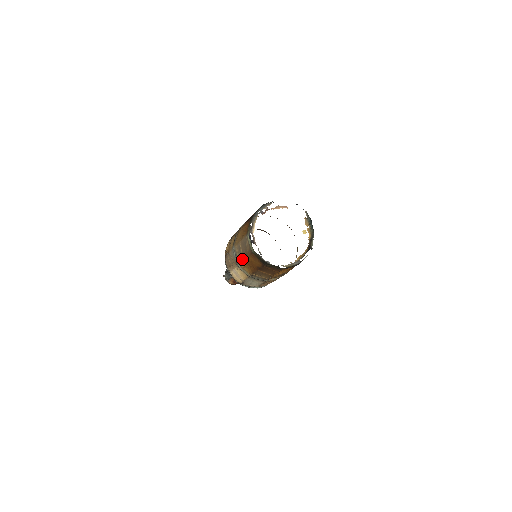
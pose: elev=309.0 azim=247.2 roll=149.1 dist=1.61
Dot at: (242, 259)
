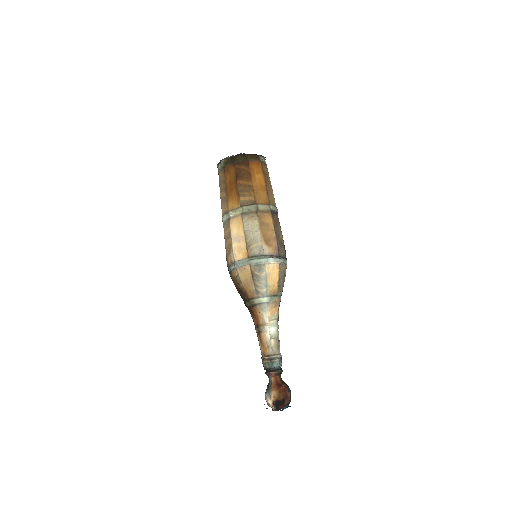
Dot at: (226, 197)
